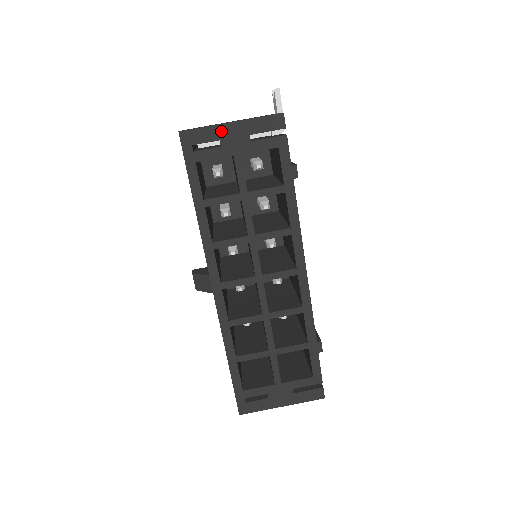
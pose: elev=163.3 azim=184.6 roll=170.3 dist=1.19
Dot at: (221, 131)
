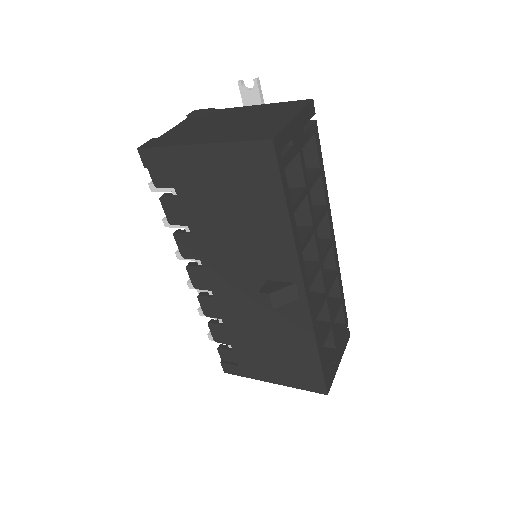
Dot at: (292, 129)
